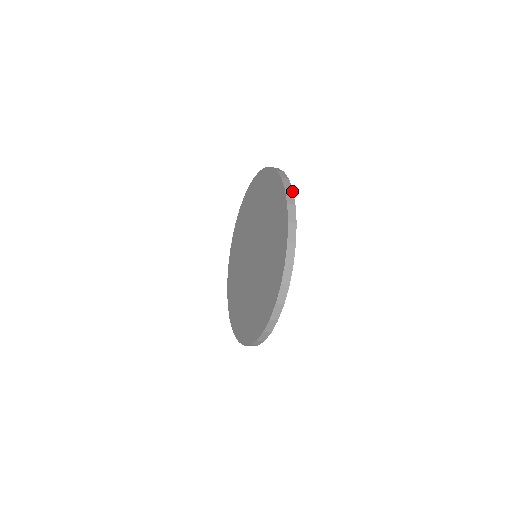
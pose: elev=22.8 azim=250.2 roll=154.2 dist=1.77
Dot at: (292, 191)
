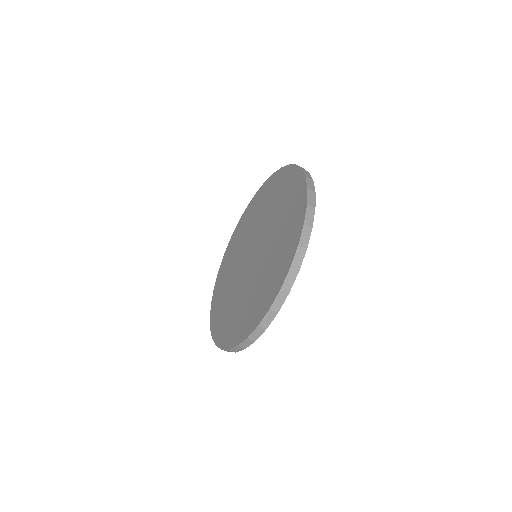
Dot at: (315, 193)
